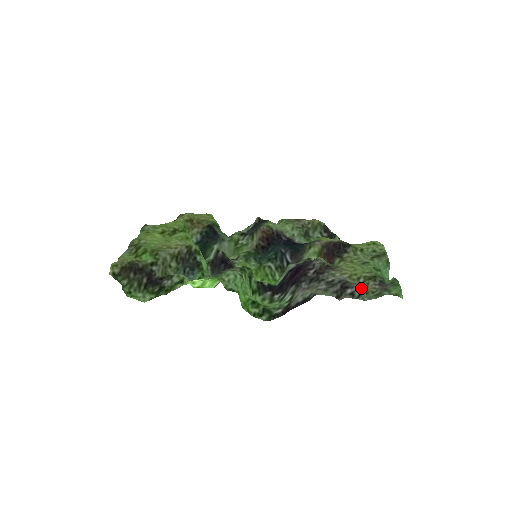
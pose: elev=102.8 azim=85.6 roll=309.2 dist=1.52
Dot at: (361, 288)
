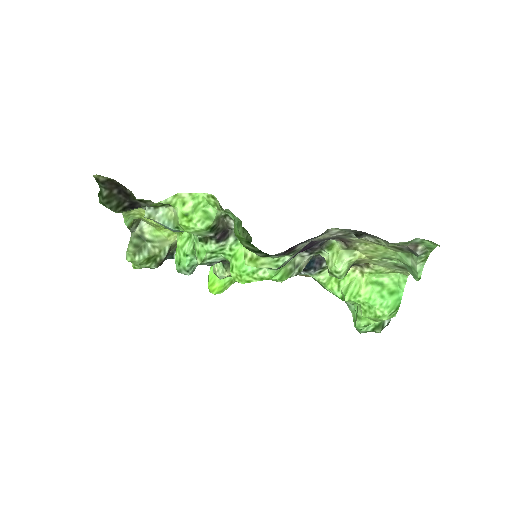
Dot at: (385, 243)
